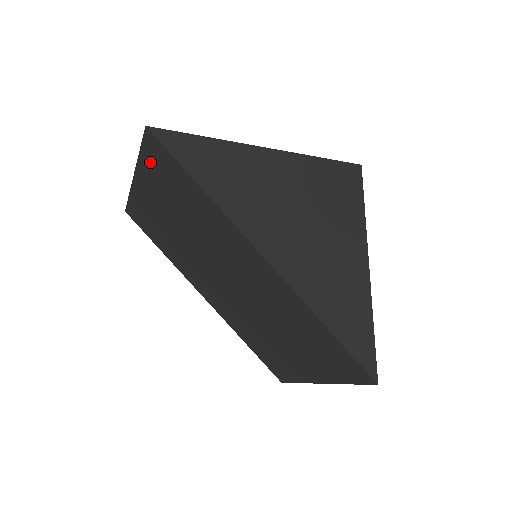
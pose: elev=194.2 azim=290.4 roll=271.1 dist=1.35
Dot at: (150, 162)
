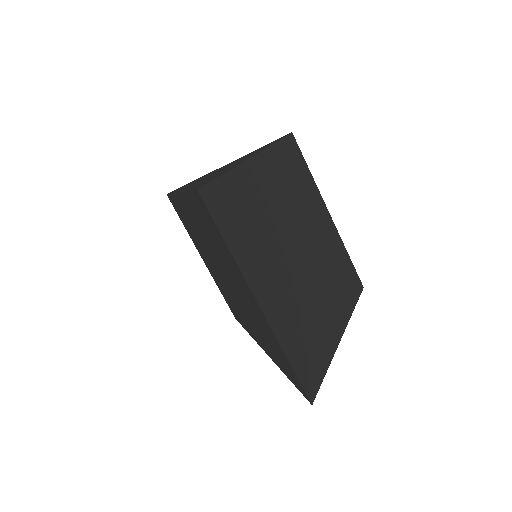
Dot at: (183, 223)
